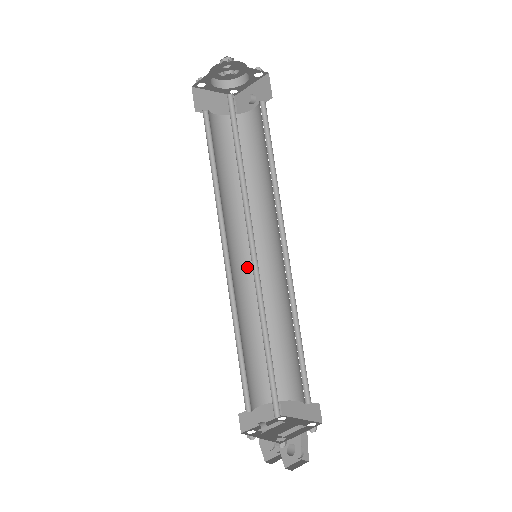
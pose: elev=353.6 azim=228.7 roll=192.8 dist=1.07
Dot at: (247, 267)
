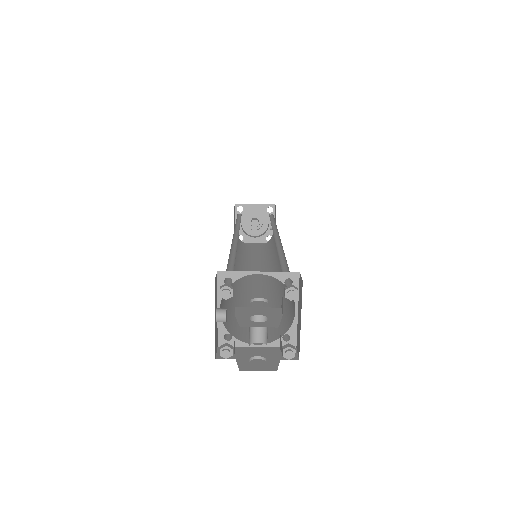
Dot at: (263, 282)
